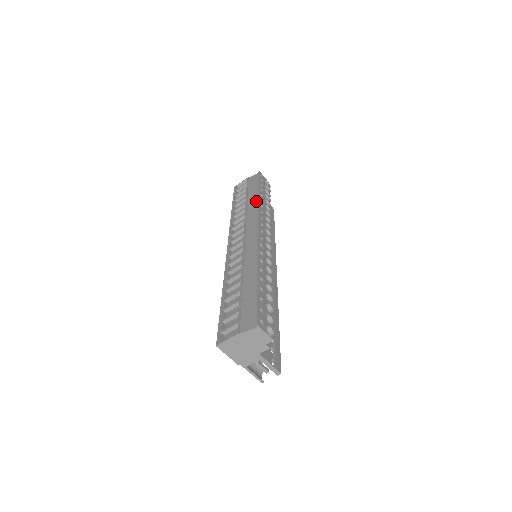
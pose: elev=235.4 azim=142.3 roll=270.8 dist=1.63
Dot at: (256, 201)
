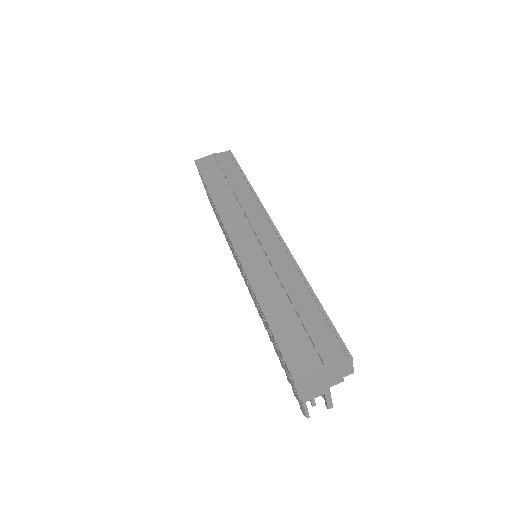
Dot at: (247, 188)
